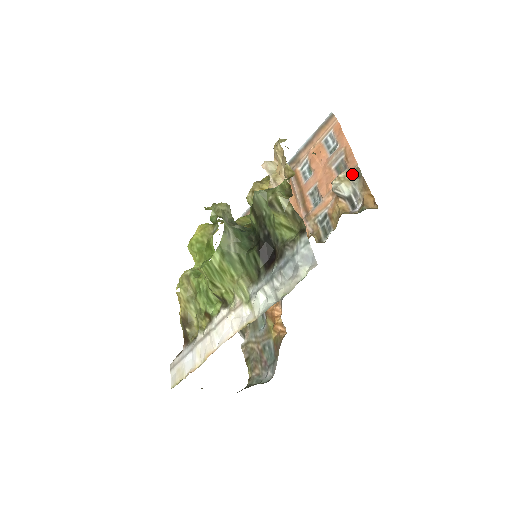
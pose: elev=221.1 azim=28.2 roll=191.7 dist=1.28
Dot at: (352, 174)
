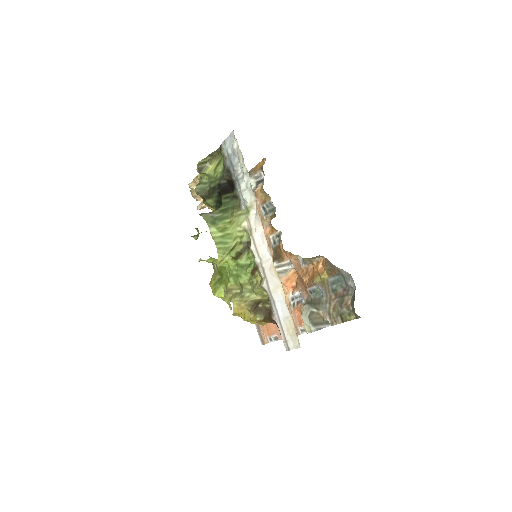
Dot at: occluded
